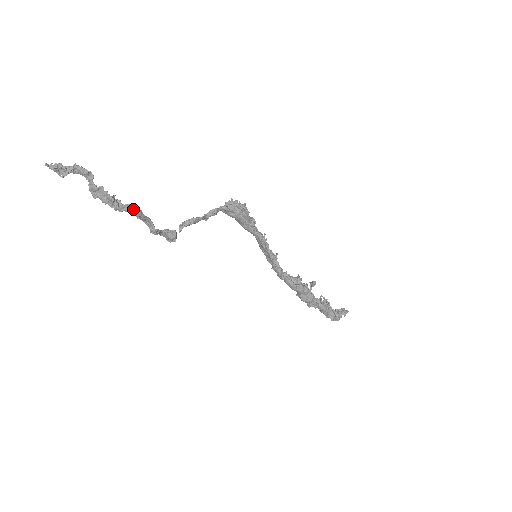
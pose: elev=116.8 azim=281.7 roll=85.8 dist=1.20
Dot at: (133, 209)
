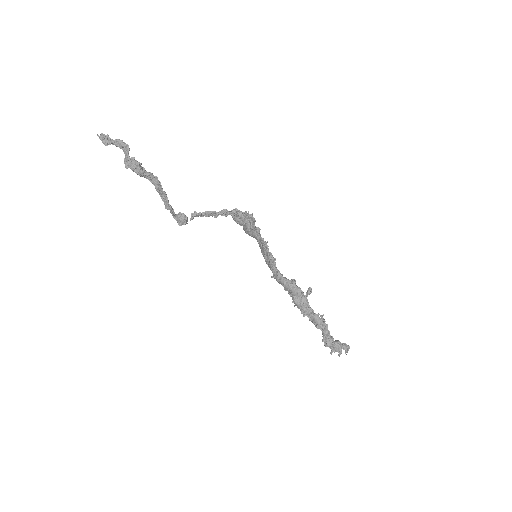
Dot at: (153, 177)
